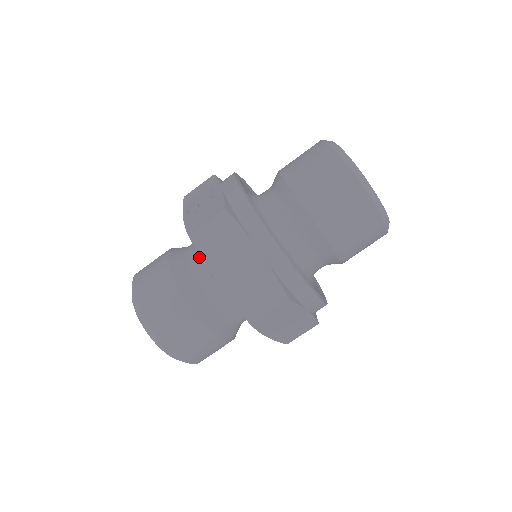
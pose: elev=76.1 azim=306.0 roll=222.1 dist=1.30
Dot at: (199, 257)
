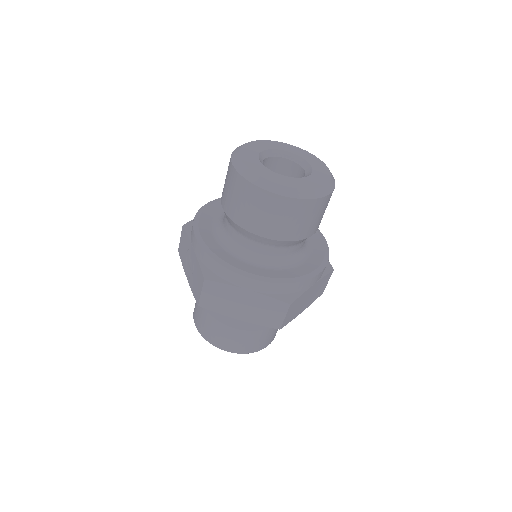
Dot at: occluded
